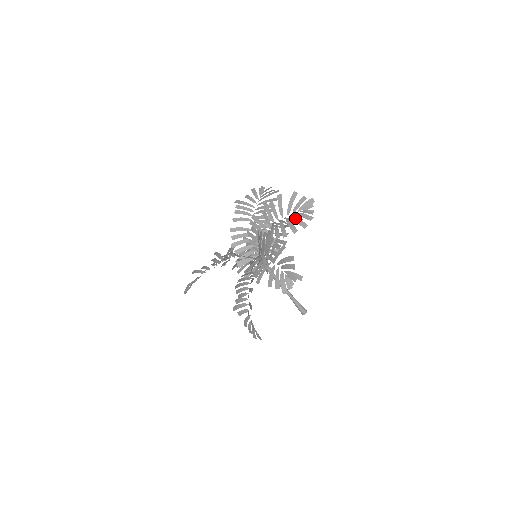
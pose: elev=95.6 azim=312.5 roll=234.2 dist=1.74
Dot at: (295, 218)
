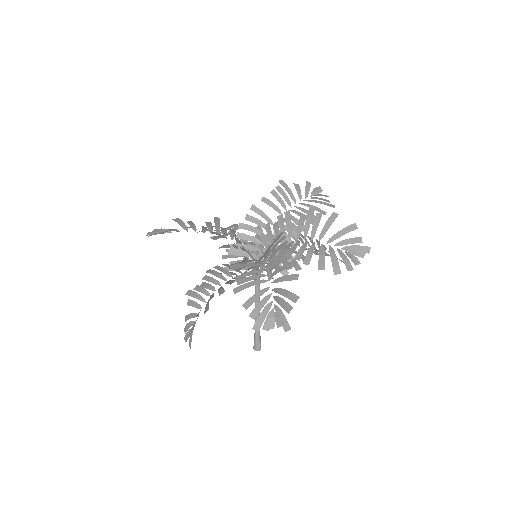
Dot at: (333, 253)
